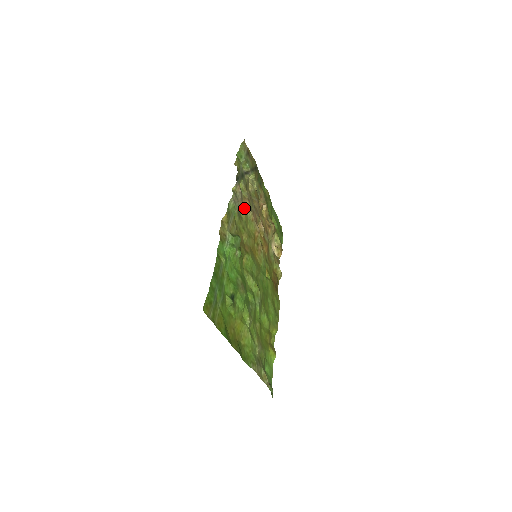
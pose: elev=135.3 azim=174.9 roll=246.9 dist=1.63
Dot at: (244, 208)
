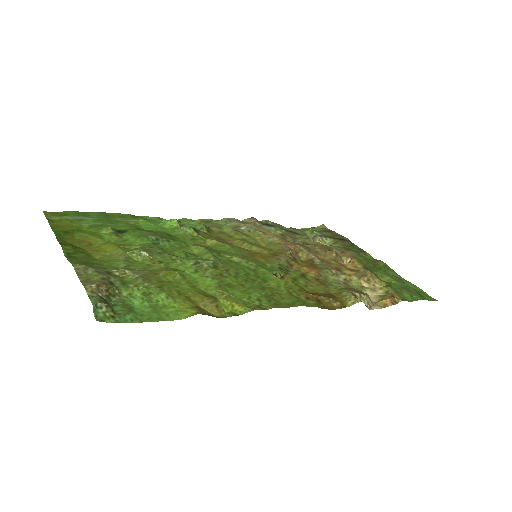
Dot at: (258, 232)
